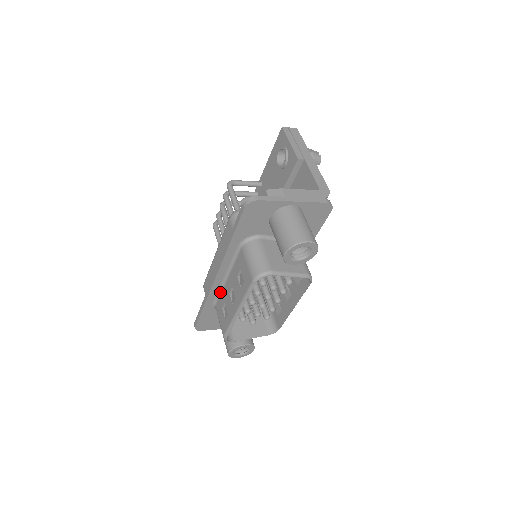
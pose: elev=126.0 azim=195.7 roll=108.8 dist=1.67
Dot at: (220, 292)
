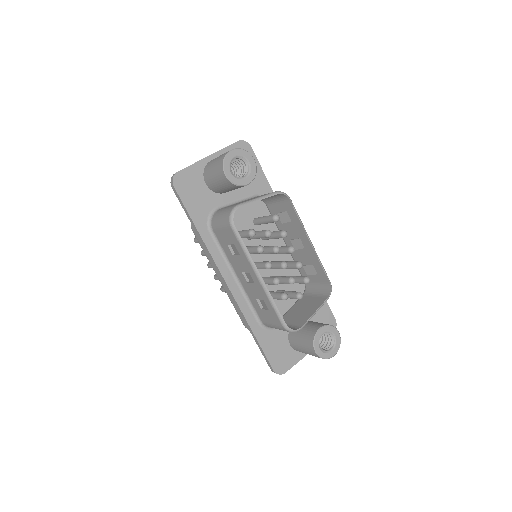
Dot at: (249, 301)
